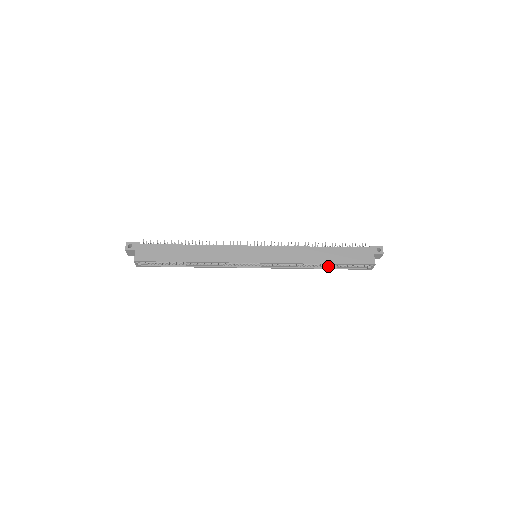
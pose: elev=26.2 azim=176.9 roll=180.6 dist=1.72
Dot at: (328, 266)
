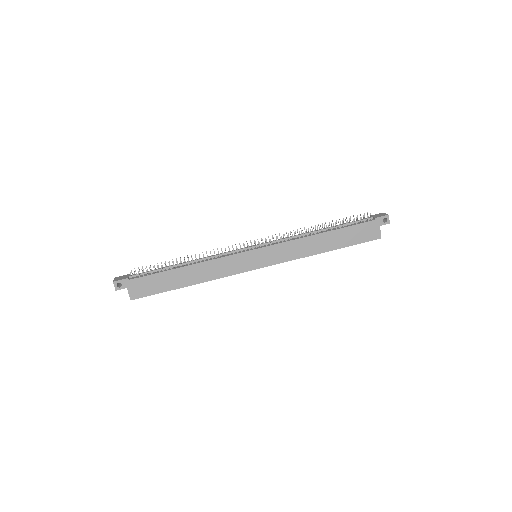
Dot at: occluded
